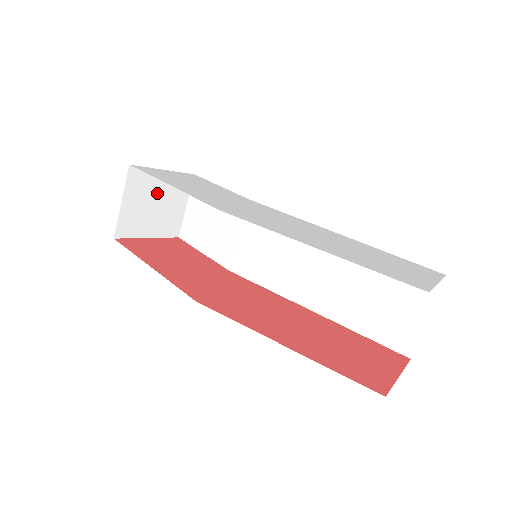
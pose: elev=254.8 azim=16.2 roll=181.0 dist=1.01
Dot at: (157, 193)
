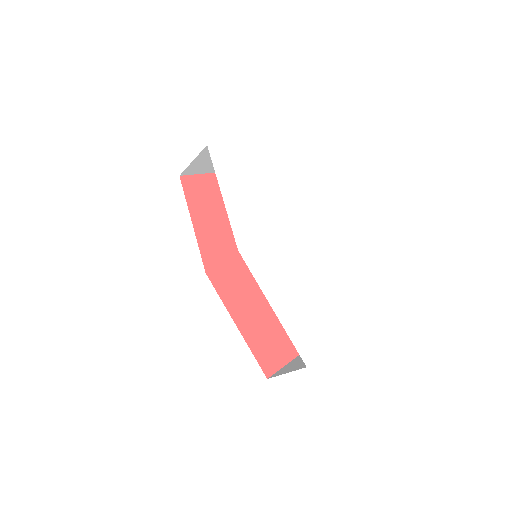
Dot at: occluded
